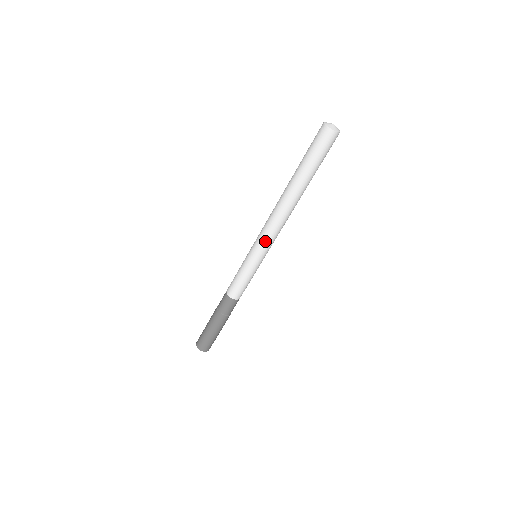
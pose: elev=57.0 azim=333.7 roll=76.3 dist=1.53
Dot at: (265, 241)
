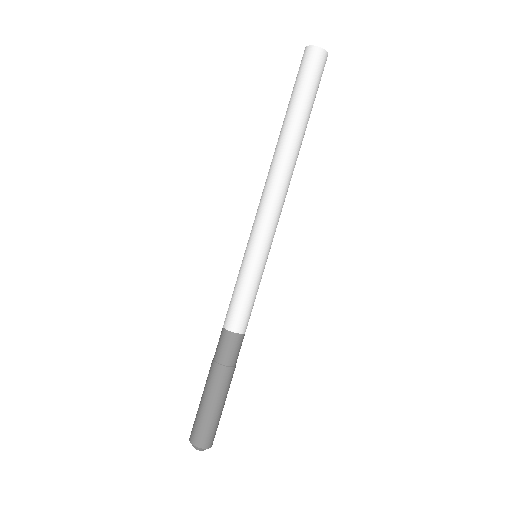
Dot at: (257, 220)
